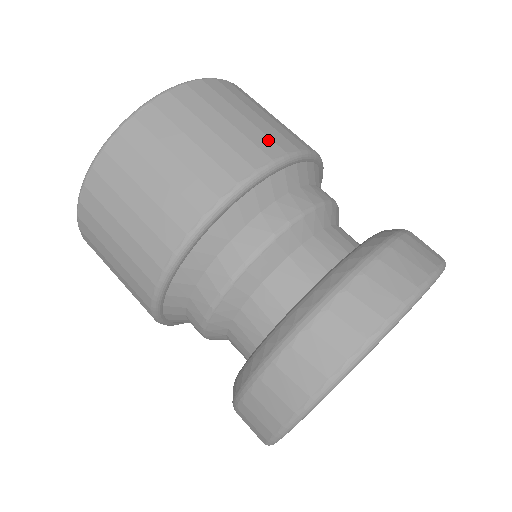
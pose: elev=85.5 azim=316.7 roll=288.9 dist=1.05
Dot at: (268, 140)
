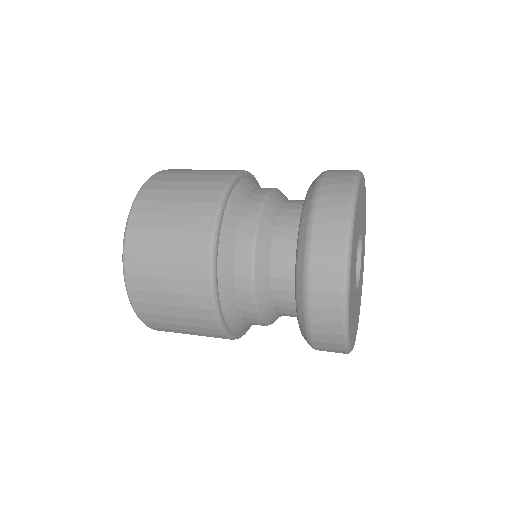
Dot at: (195, 234)
